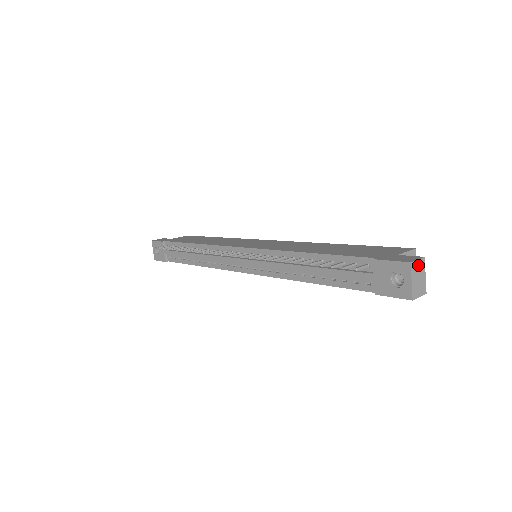
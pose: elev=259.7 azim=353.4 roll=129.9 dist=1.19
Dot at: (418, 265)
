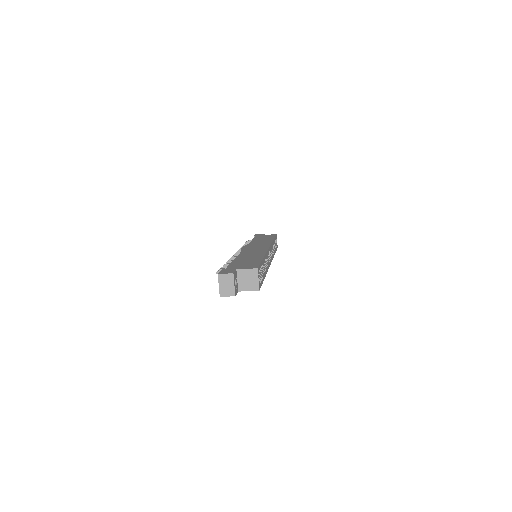
Dot at: (226, 277)
